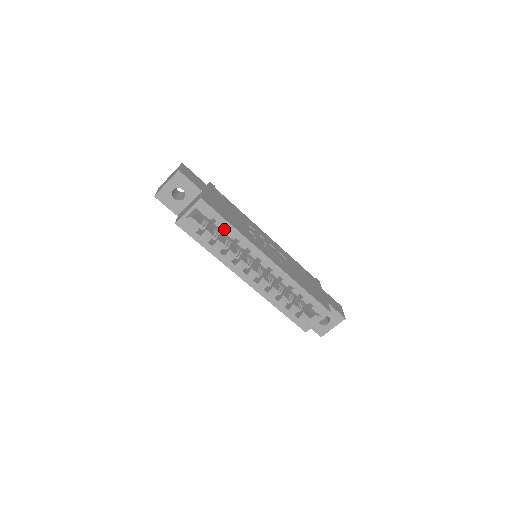
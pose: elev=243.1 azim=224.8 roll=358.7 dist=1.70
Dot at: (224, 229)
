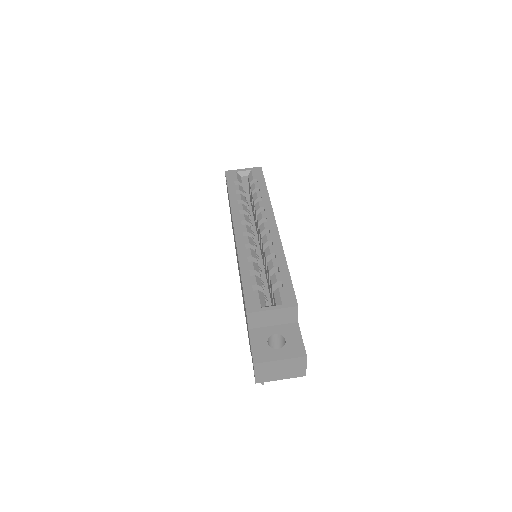
Dot at: occluded
